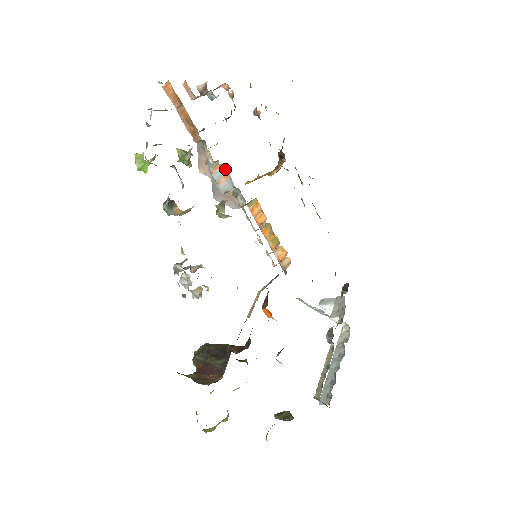
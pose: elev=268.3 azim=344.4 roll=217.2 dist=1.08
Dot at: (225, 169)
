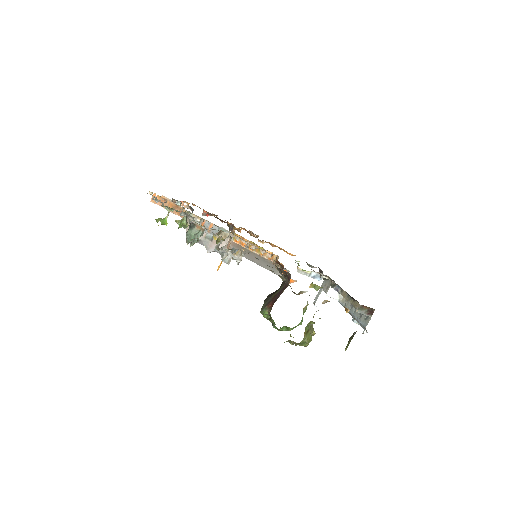
Dot at: (208, 222)
